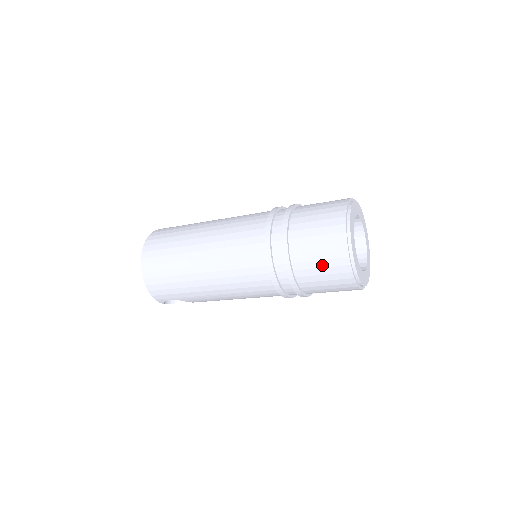
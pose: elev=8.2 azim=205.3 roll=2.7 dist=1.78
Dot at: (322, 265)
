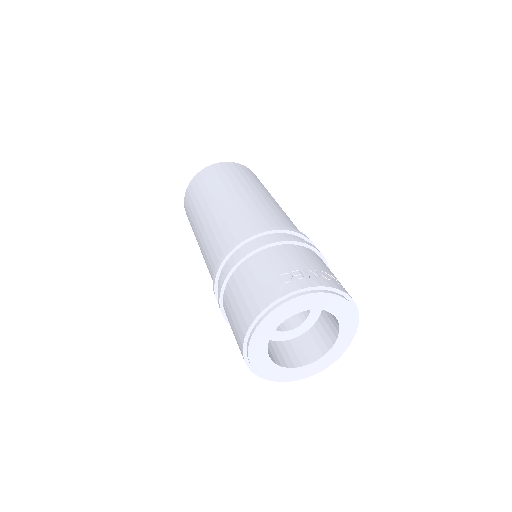
Dot at: occluded
